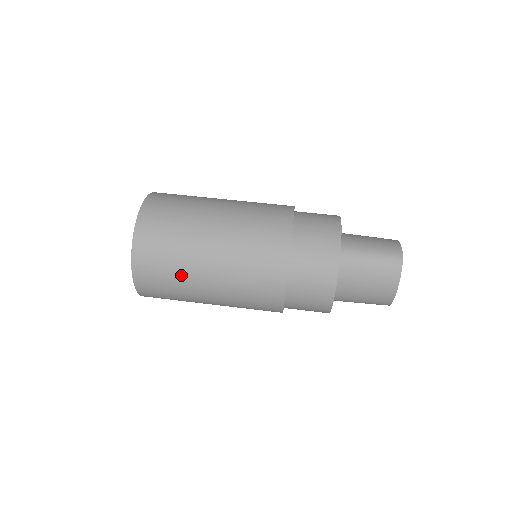
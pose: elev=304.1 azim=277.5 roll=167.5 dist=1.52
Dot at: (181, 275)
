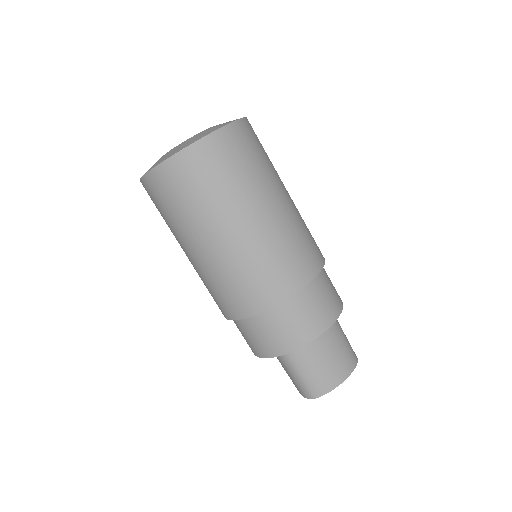
Dot at: occluded
